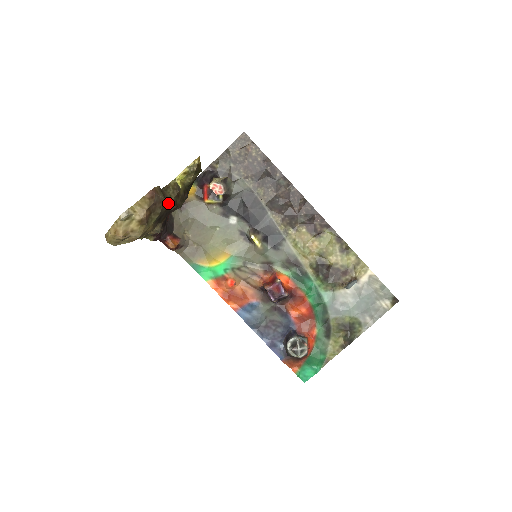
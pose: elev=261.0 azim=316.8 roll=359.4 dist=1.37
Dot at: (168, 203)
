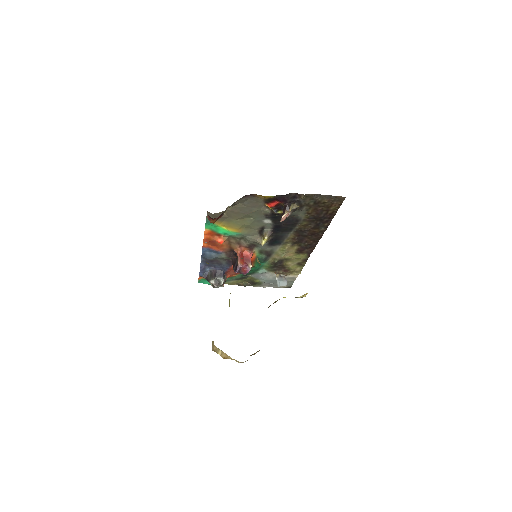
Dot at: occluded
